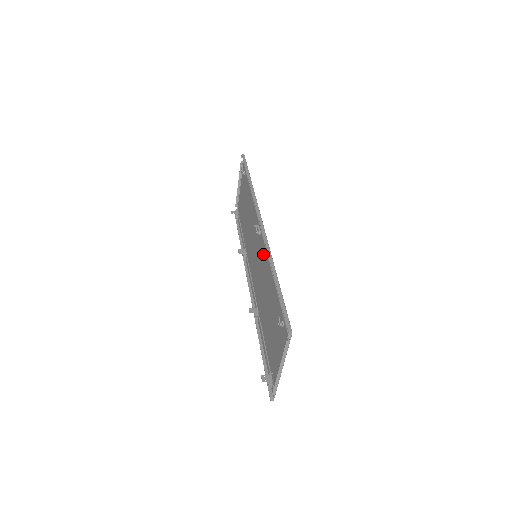
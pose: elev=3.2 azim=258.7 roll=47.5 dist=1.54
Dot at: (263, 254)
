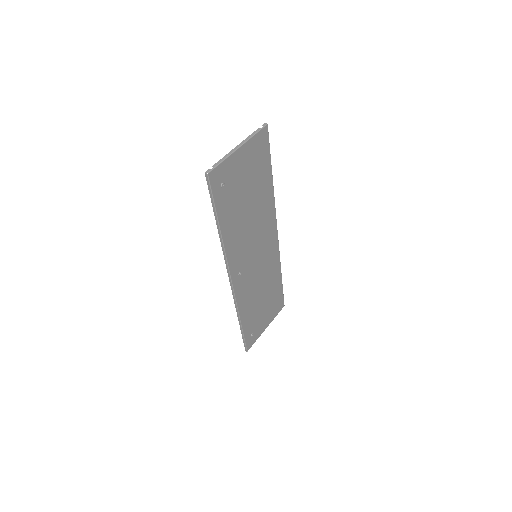
Dot at: (245, 285)
